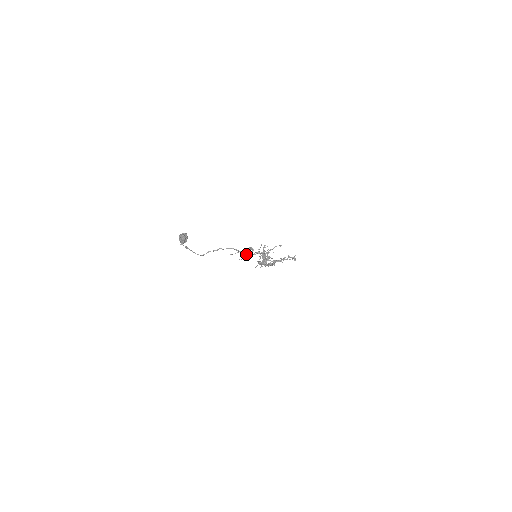
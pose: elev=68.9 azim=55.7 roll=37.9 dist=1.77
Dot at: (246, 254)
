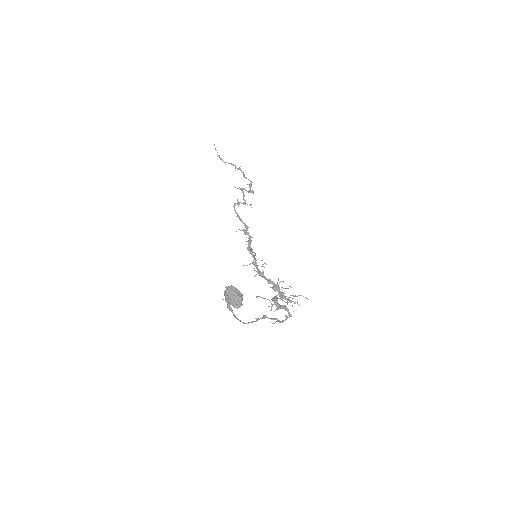
Dot at: (282, 321)
